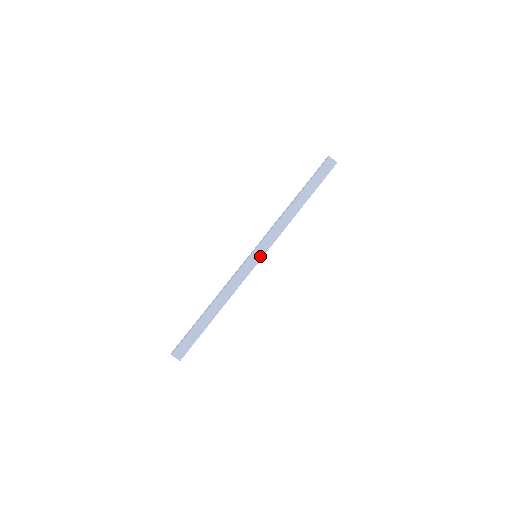
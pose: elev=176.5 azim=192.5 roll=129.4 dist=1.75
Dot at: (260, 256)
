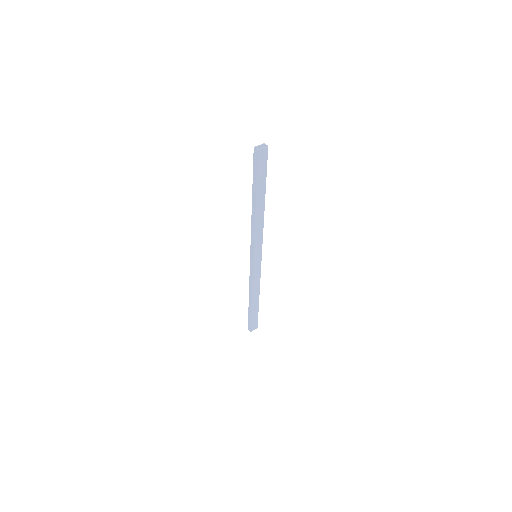
Dot at: (260, 255)
